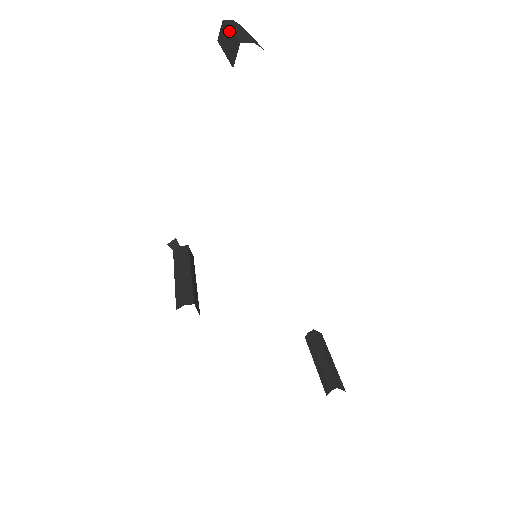
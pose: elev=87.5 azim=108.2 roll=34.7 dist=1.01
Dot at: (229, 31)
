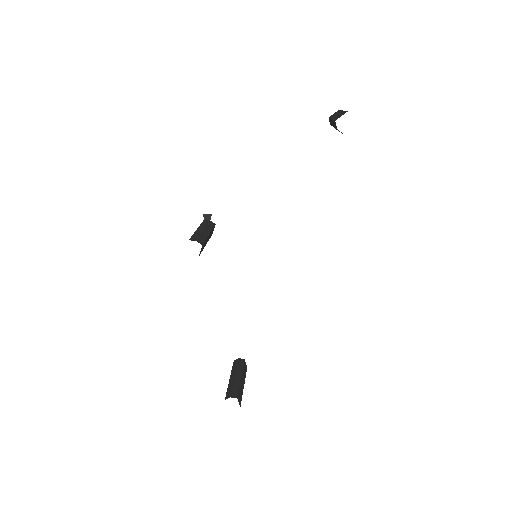
Dot at: occluded
